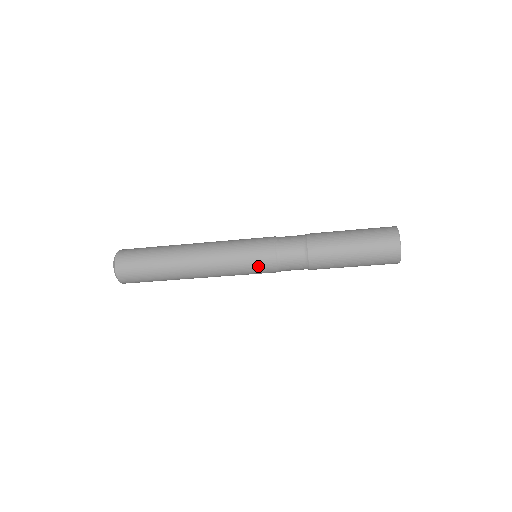
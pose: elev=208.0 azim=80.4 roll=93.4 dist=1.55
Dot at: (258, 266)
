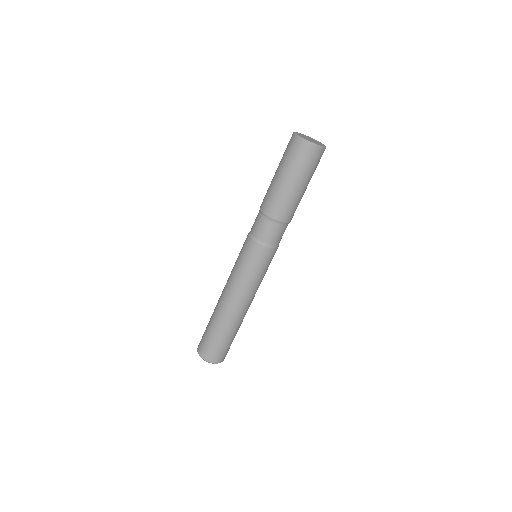
Dot at: (259, 261)
